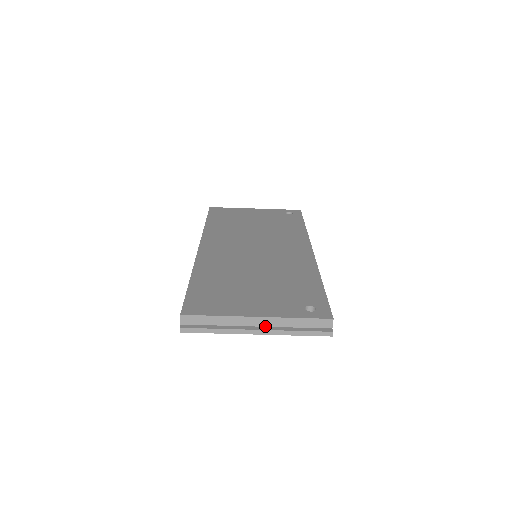
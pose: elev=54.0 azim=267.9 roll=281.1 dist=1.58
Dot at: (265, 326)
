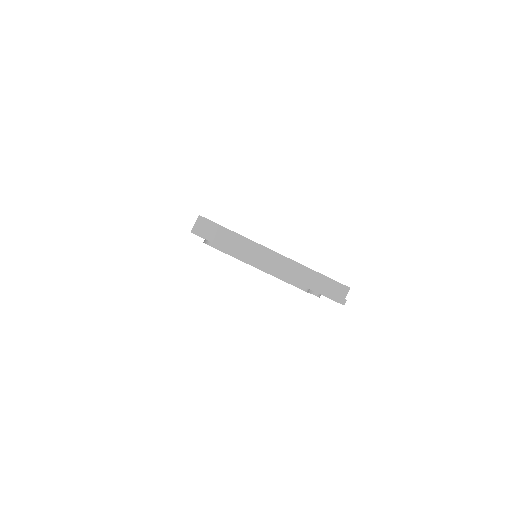
Dot at: (279, 267)
